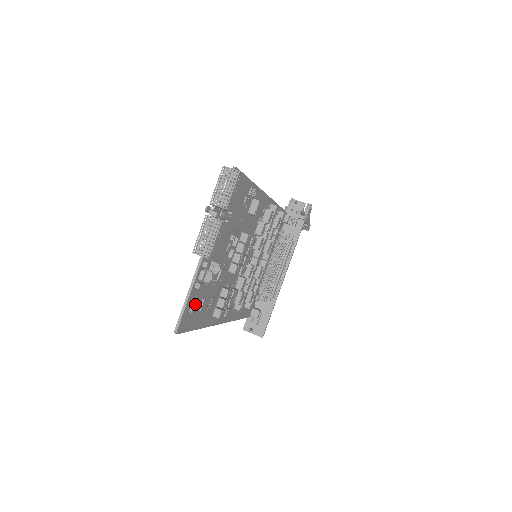
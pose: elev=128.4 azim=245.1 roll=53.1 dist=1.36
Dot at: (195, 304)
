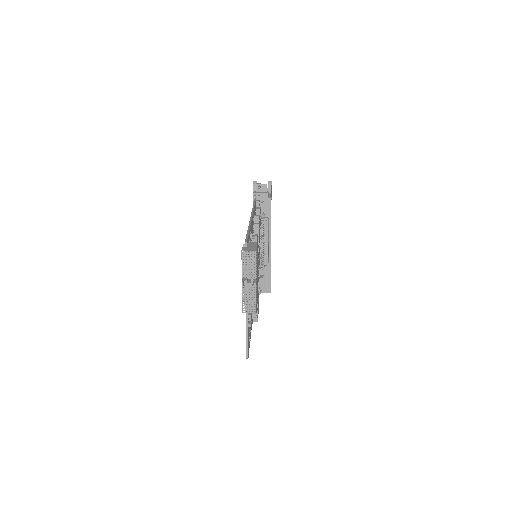
Dot at: occluded
